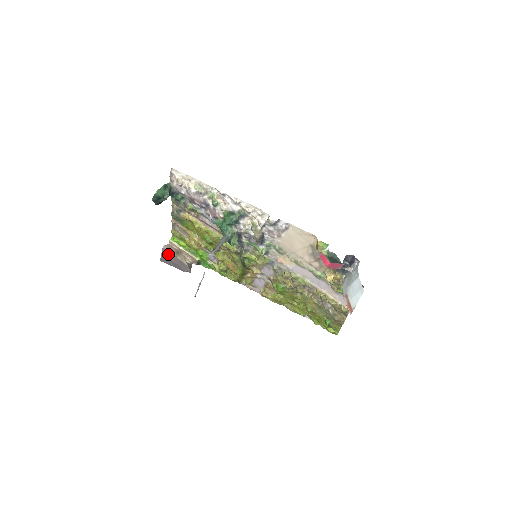
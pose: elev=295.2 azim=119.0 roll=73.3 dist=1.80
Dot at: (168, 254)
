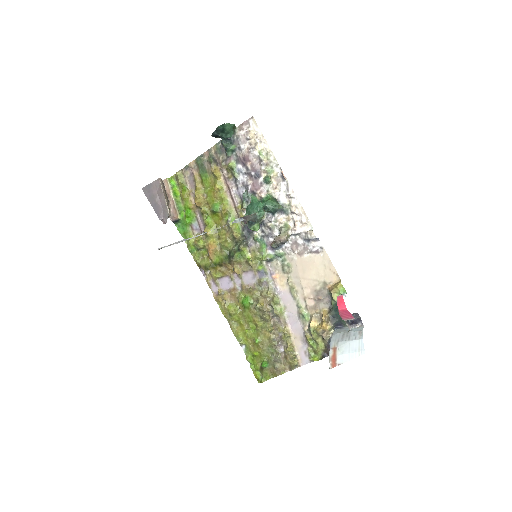
Dot at: (158, 189)
